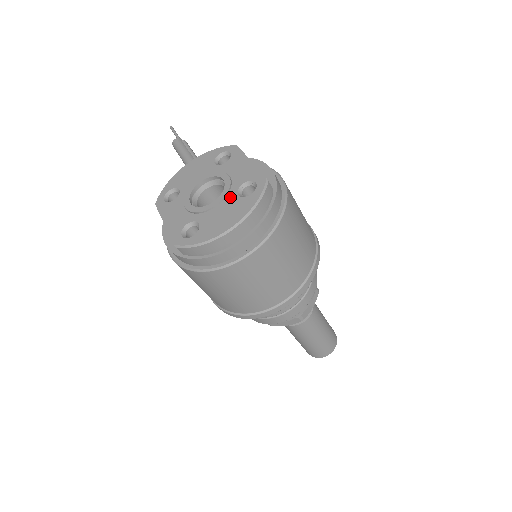
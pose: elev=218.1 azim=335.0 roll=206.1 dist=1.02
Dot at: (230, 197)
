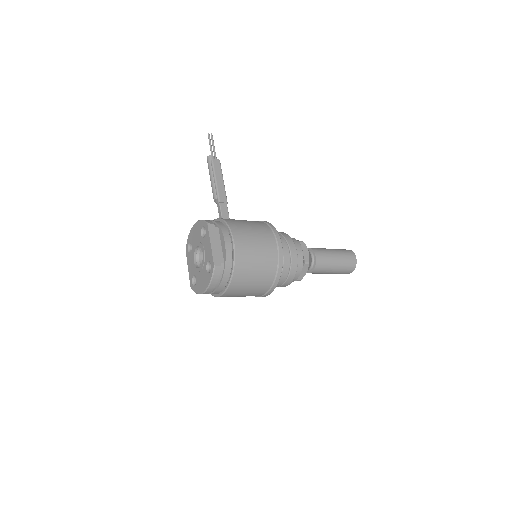
Dot at: (204, 268)
